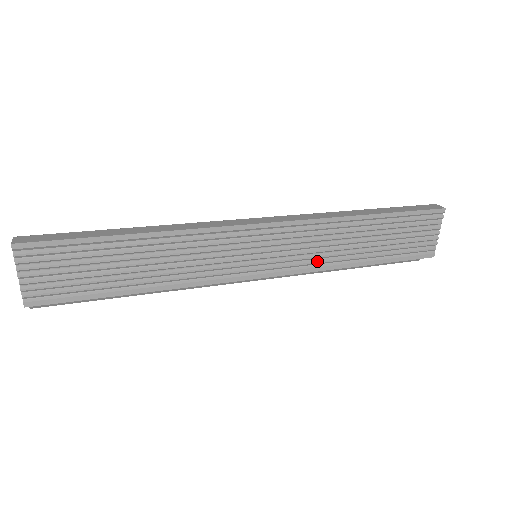
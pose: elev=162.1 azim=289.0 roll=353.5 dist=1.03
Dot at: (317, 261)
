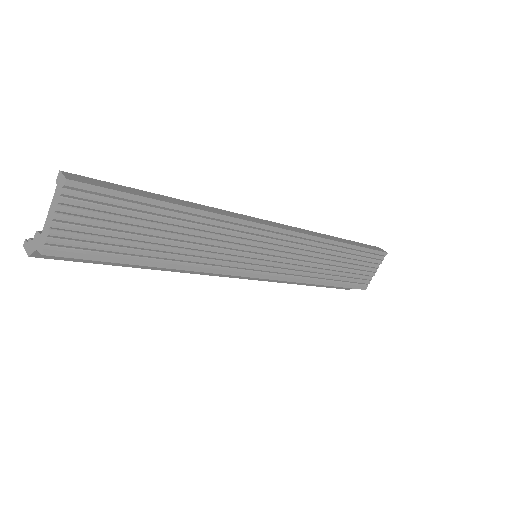
Dot at: (299, 273)
